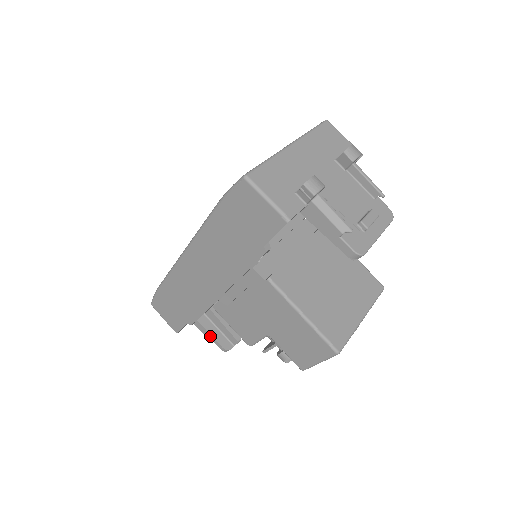
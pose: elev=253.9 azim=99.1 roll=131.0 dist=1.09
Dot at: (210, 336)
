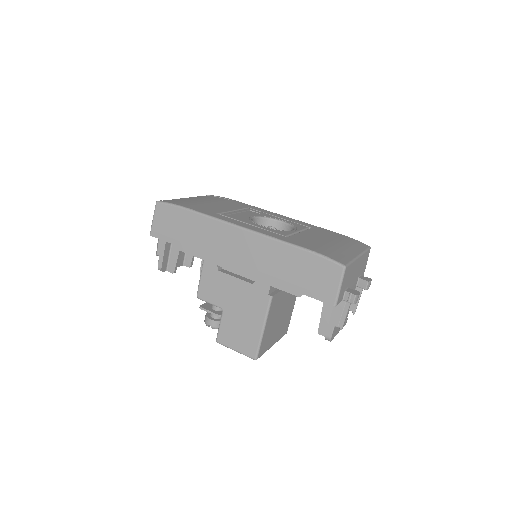
Dot at: (162, 253)
